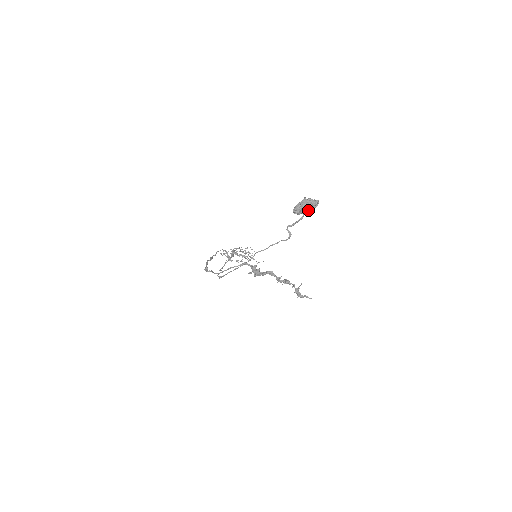
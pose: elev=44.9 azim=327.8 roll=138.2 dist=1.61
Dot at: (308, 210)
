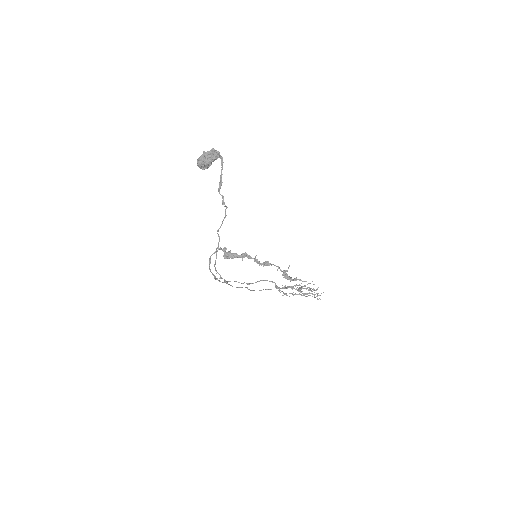
Dot at: (205, 159)
